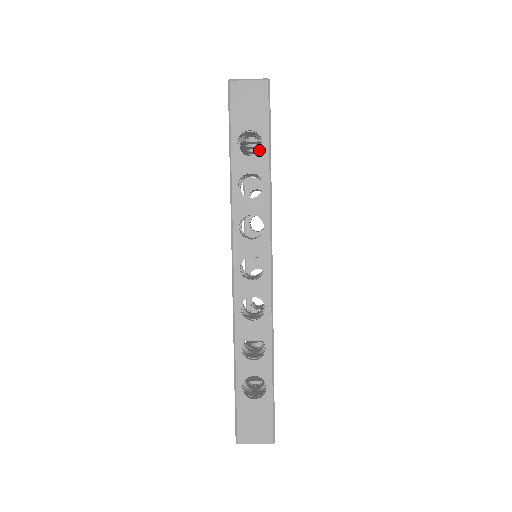
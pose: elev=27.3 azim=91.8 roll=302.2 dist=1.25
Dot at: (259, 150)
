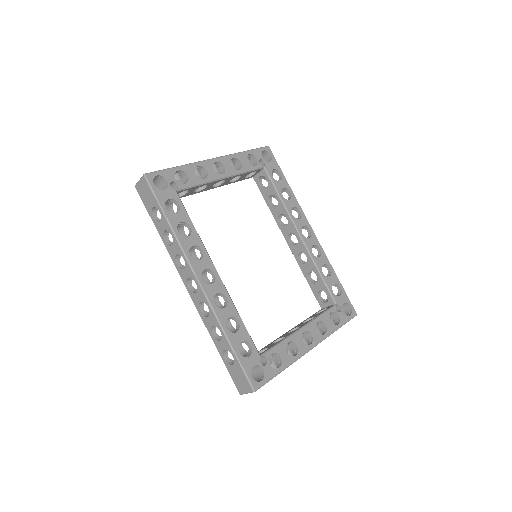
Dot at: (241, 176)
